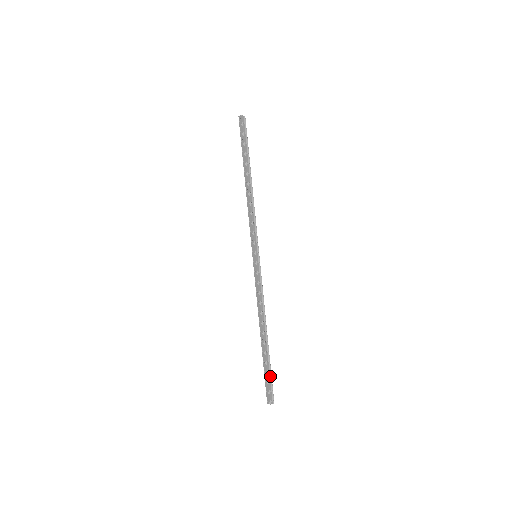
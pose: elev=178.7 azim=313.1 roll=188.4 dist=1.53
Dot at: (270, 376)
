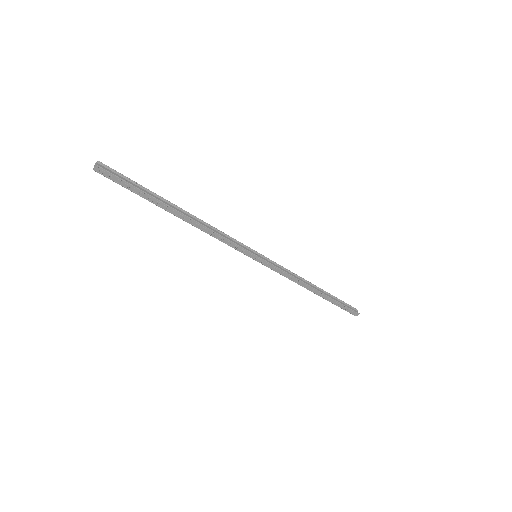
Dot at: (343, 303)
